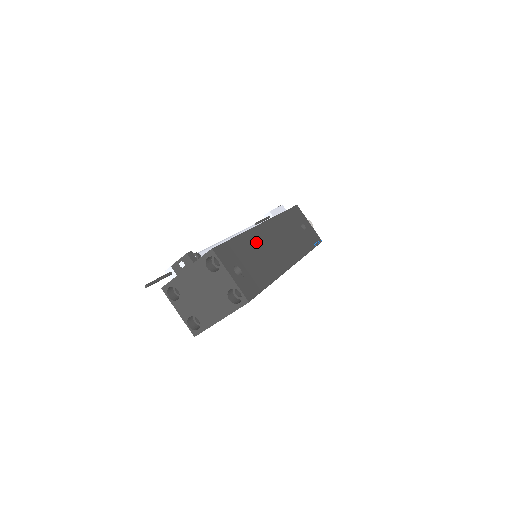
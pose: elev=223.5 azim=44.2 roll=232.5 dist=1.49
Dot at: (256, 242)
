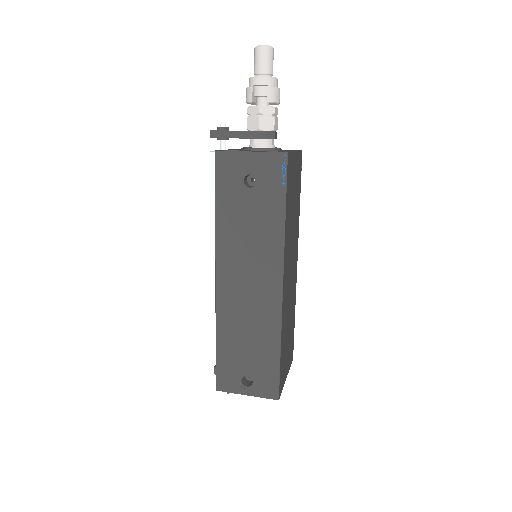
Dot at: (232, 320)
